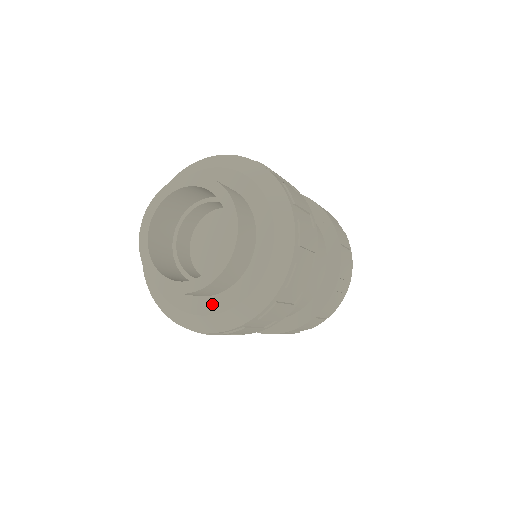
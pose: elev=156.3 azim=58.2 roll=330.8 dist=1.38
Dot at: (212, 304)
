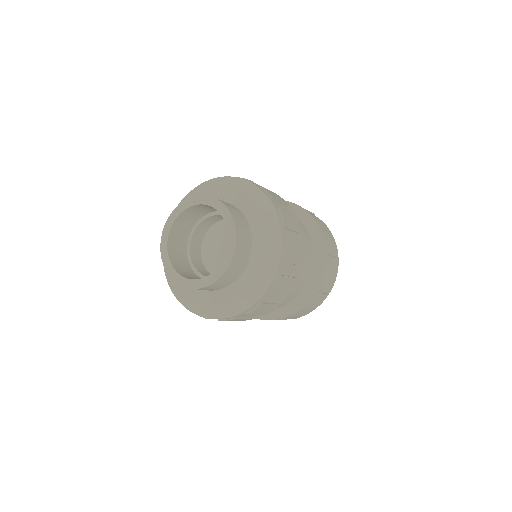
Dot at: (231, 292)
